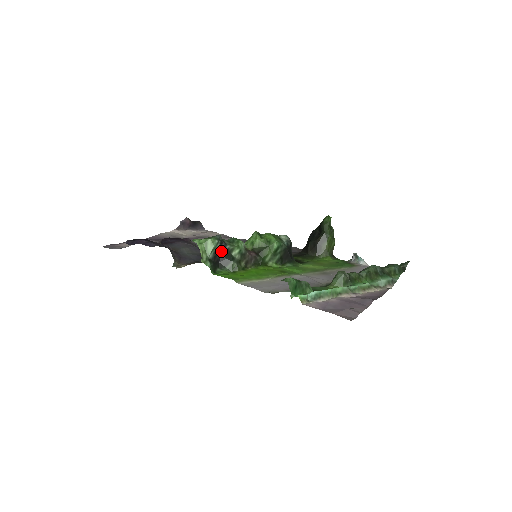
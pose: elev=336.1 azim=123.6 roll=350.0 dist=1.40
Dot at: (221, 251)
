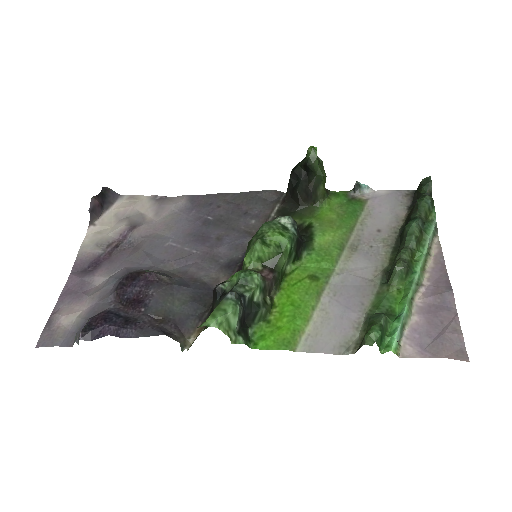
Dot at: (243, 310)
